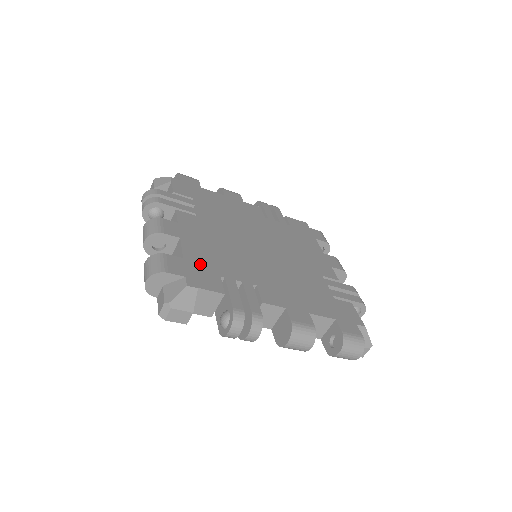
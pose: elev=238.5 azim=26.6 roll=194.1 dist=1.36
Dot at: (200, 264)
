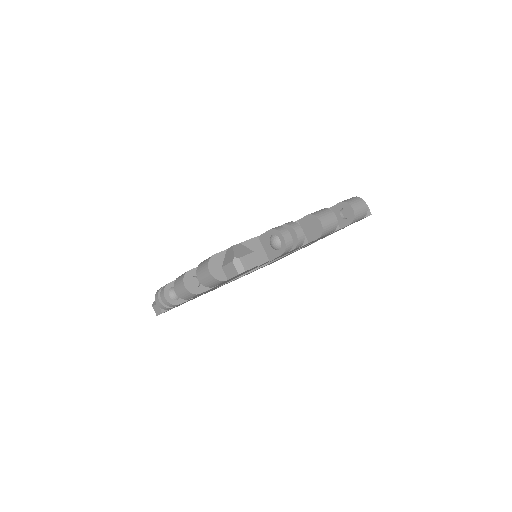
Dot at: occluded
